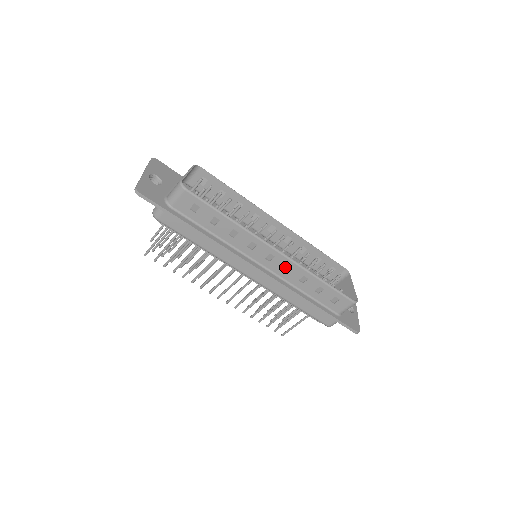
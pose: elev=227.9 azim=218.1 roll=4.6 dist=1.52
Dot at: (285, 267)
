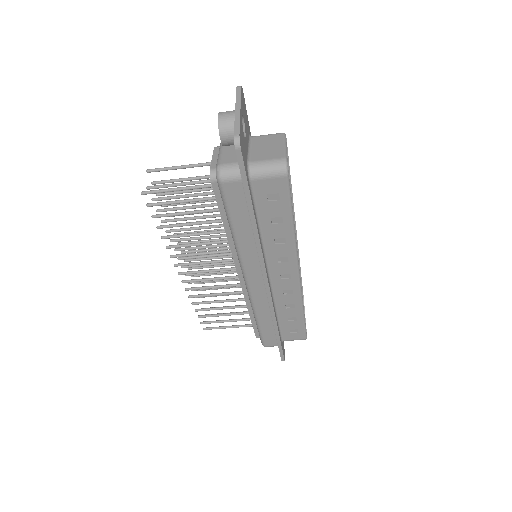
Dot at: (288, 290)
